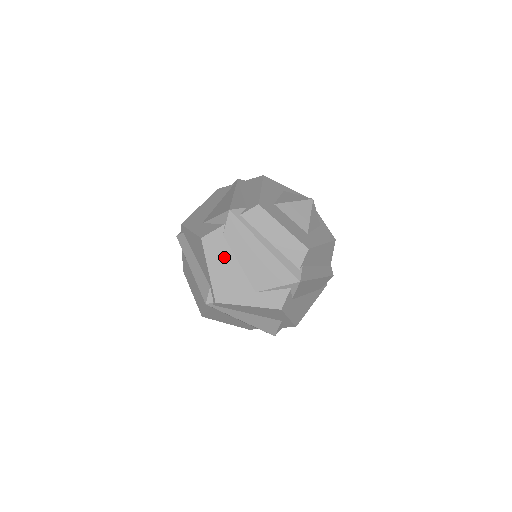
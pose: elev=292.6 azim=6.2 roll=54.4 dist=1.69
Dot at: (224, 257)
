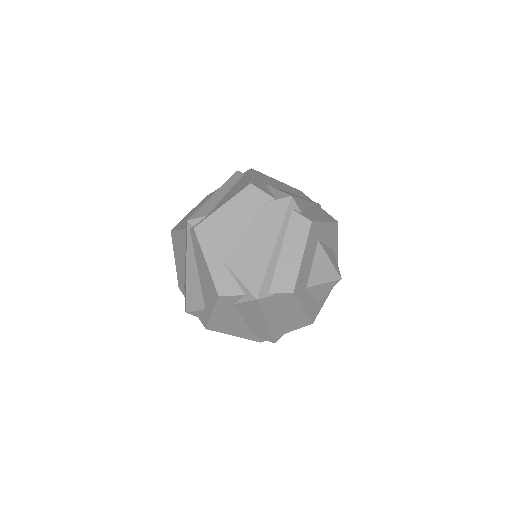
Dot at: (243, 214)
